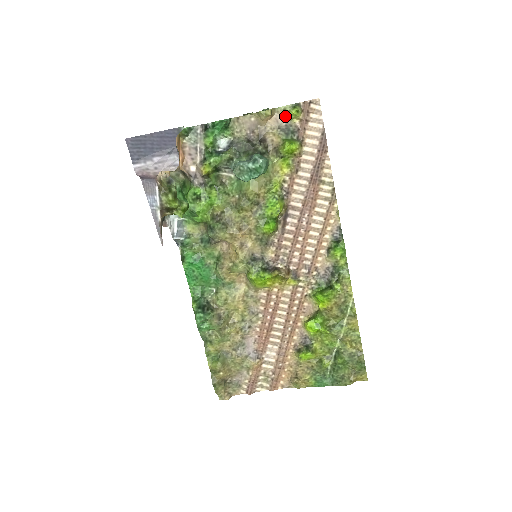
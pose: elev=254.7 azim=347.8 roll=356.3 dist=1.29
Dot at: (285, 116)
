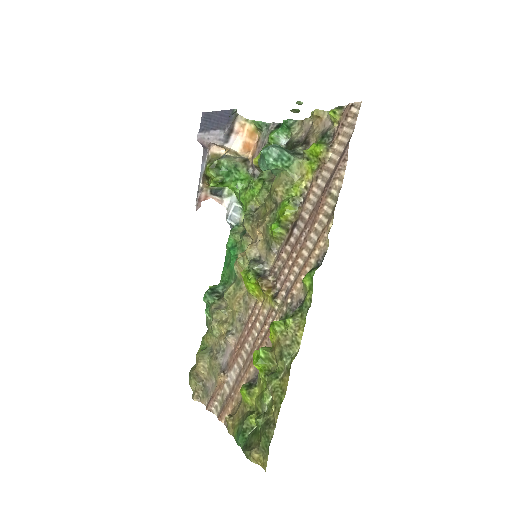
Dot at: (331, 120)
